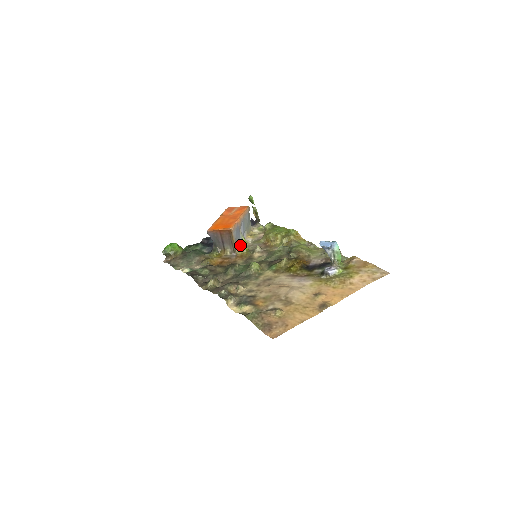
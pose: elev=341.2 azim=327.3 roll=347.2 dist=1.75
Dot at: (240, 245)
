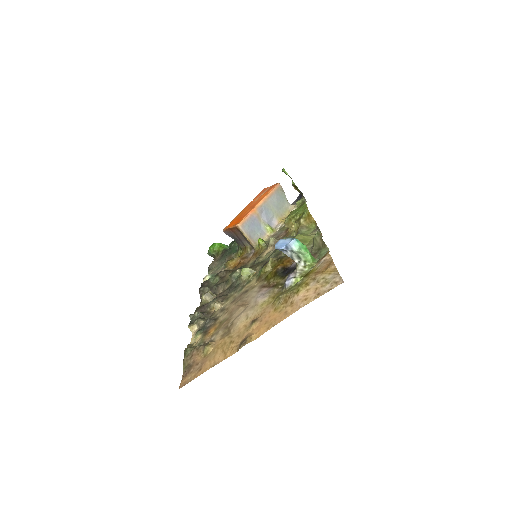
Dot at: (263, 237)
